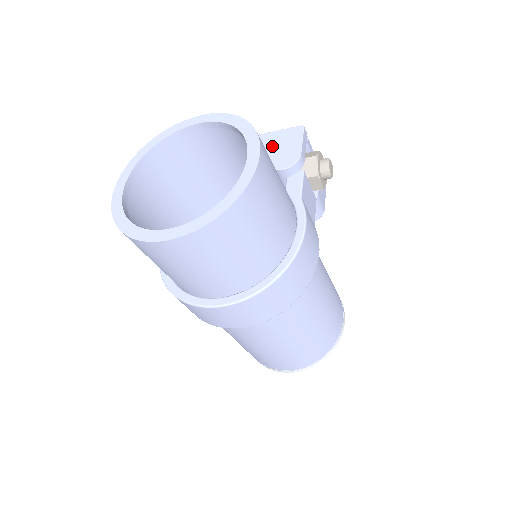
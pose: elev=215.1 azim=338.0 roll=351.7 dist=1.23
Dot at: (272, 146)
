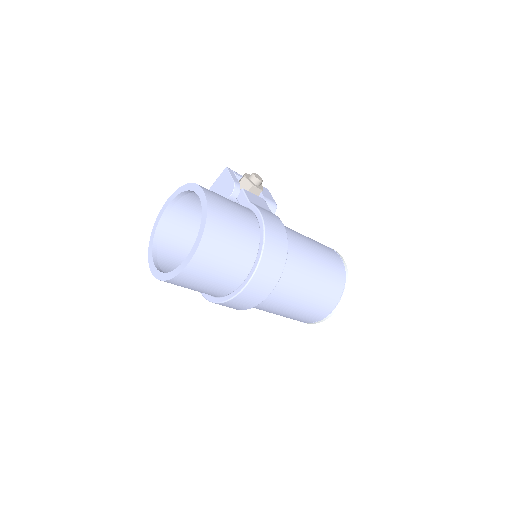
Dot at: (218, 190)
